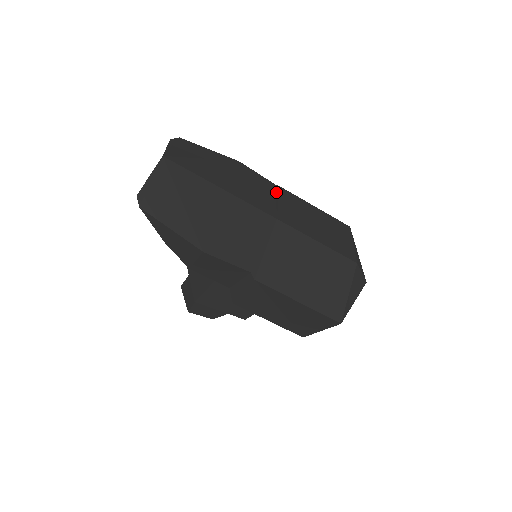
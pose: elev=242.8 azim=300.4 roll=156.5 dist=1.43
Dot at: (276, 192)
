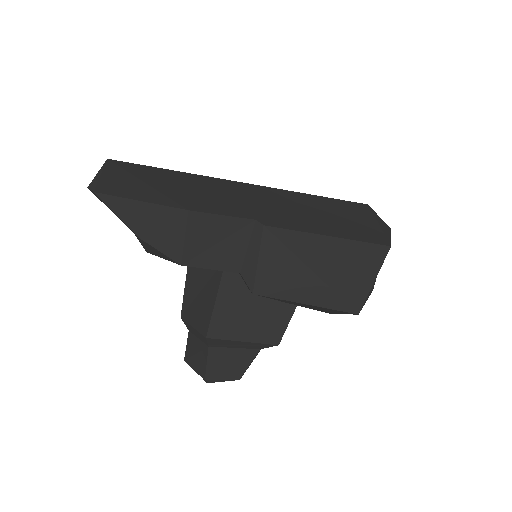
Dot at: occluded
